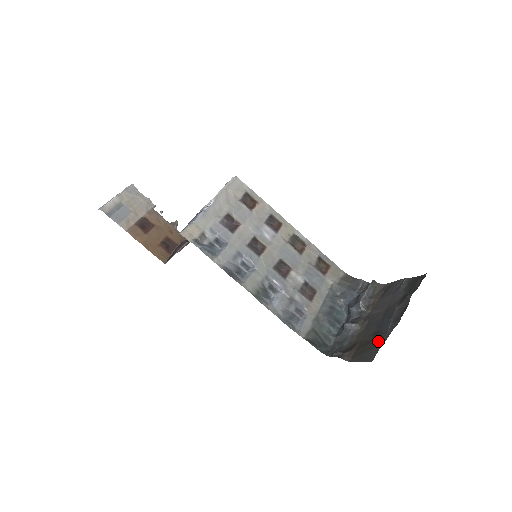
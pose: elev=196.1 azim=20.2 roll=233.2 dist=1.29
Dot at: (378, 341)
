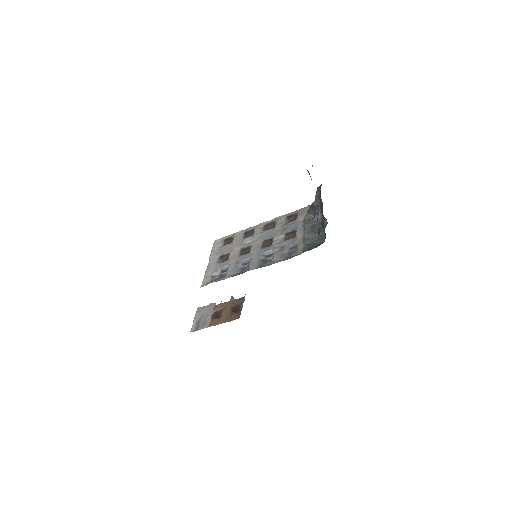
Dot at: occluded
